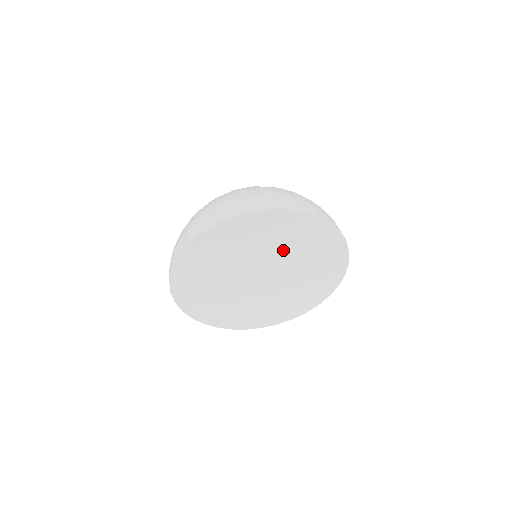
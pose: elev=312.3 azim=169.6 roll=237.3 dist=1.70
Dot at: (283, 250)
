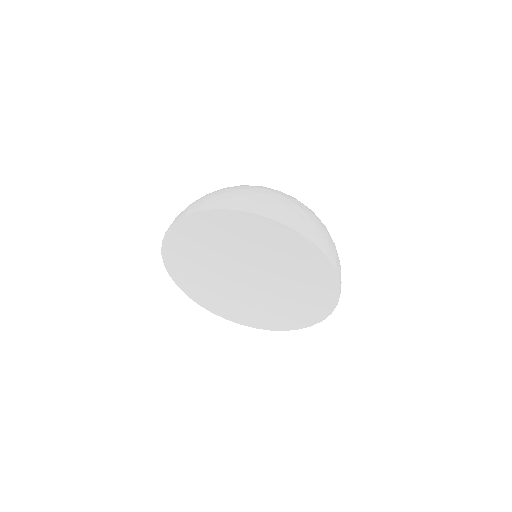
Dot at: (266, 257)
